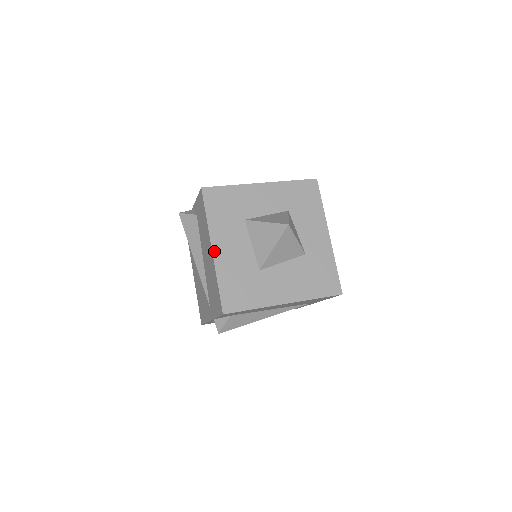
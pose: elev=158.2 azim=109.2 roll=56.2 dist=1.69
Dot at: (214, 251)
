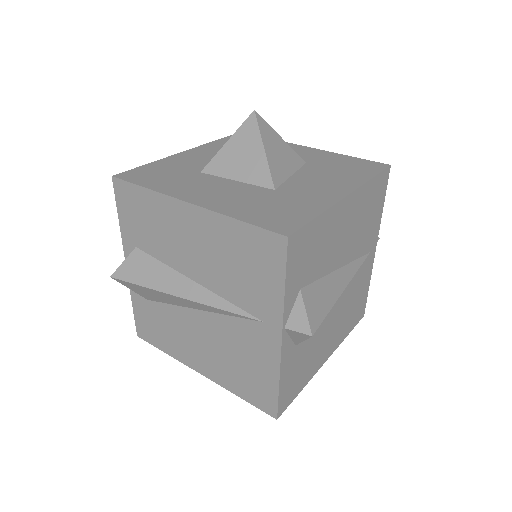
Dot at: (193, 202)
